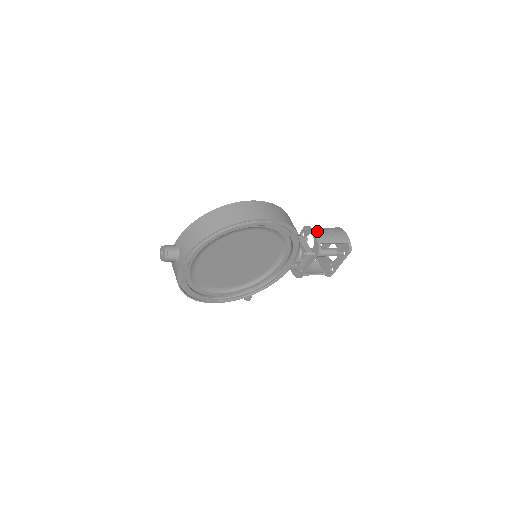
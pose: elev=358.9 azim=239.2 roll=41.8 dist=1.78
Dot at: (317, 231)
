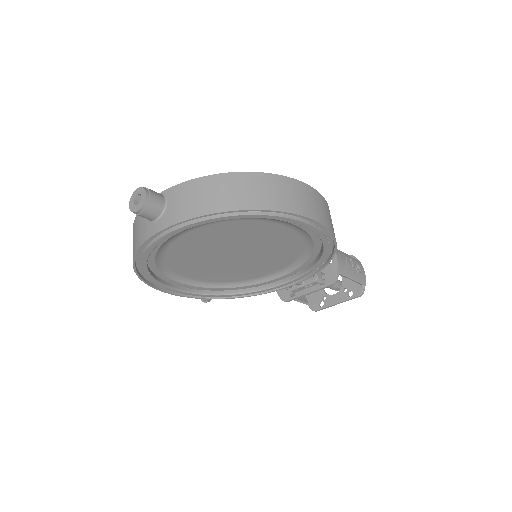
Dot at: (340, 255)
